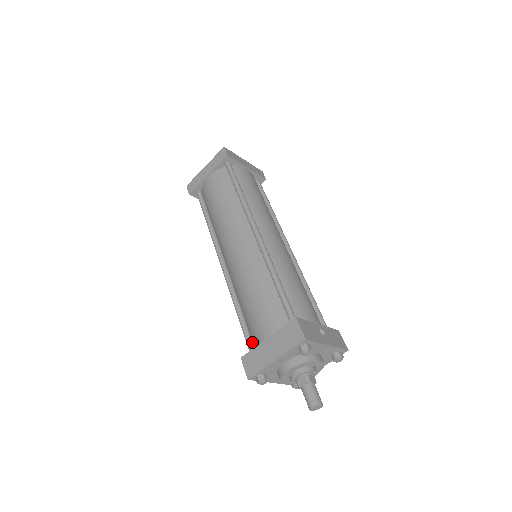
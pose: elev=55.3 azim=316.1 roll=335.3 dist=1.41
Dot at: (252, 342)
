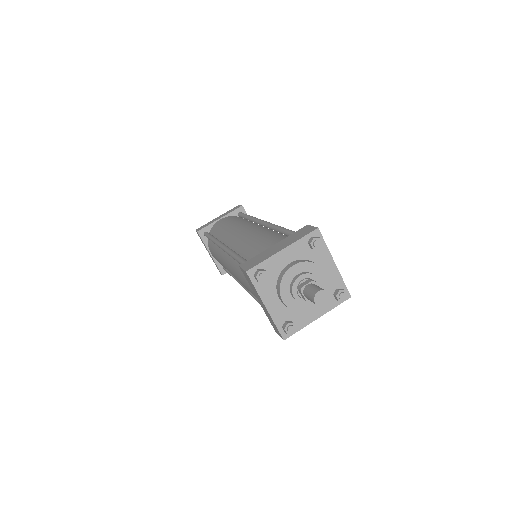
Dot at: occluded
